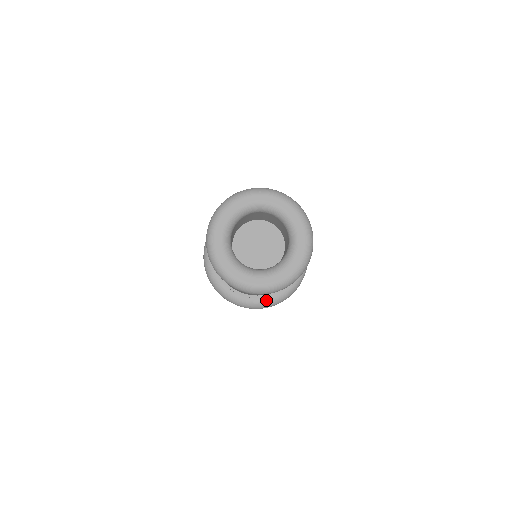
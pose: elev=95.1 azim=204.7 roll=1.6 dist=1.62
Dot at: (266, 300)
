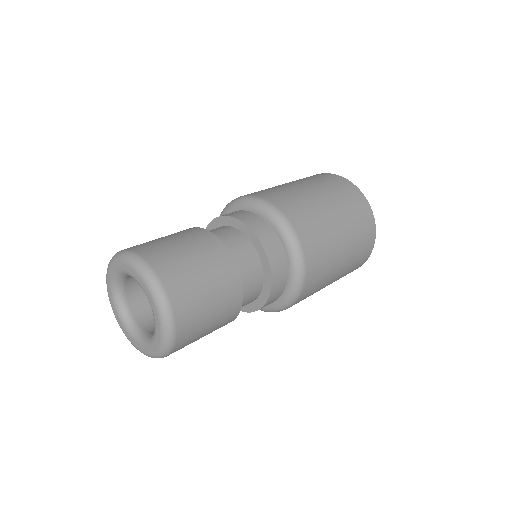
Dot at: occluded
